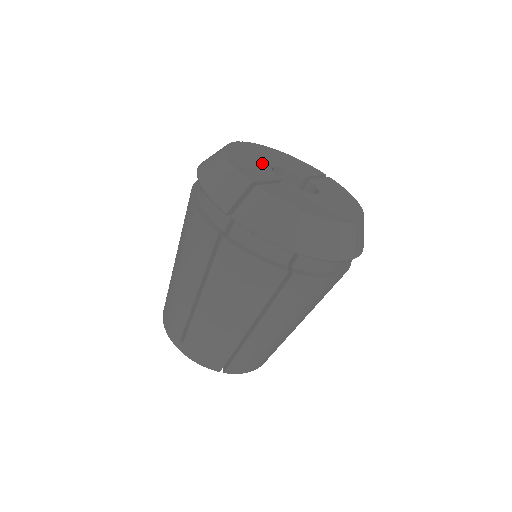
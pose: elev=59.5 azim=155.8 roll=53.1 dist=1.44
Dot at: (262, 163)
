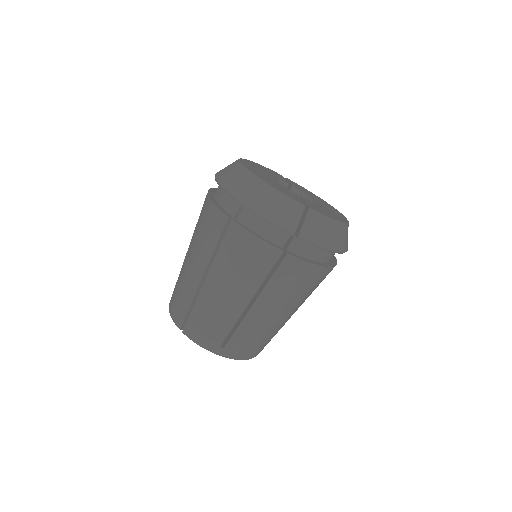
Dot at: (277, 177)
